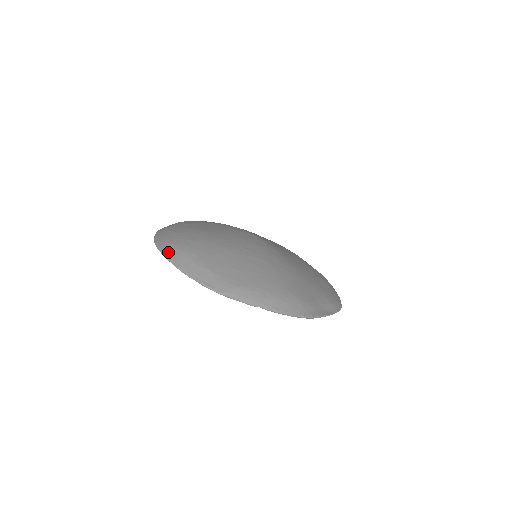
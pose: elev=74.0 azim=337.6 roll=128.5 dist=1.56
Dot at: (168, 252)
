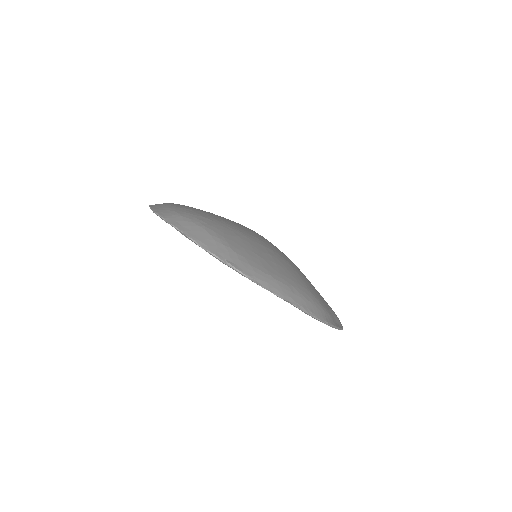
Dot at: (178, 223)
